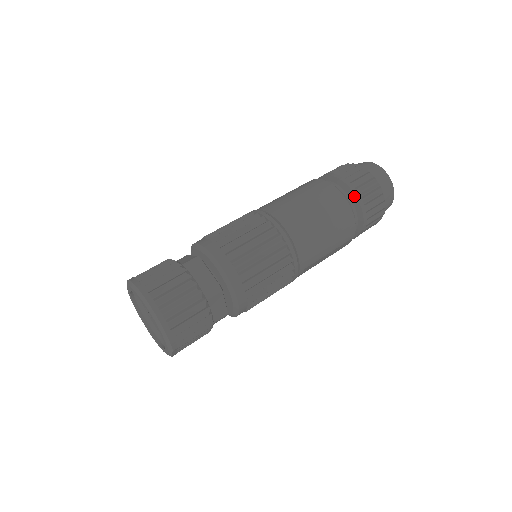
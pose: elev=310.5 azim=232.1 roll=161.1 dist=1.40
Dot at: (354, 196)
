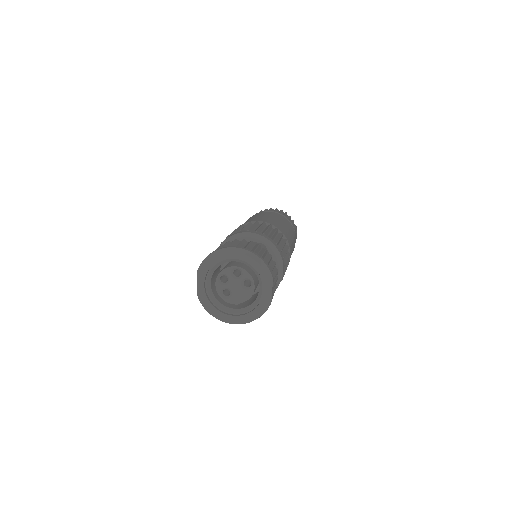
Dot at: occluded
